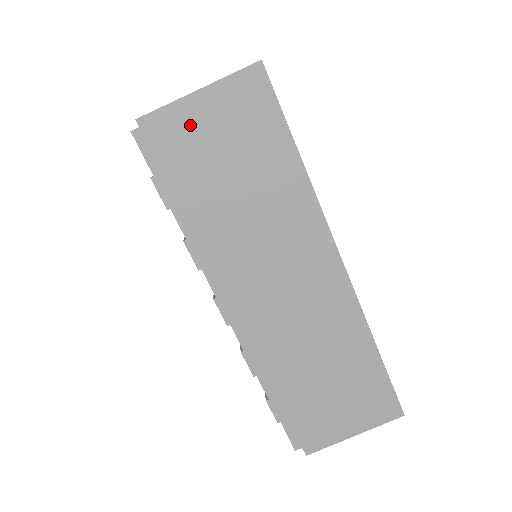
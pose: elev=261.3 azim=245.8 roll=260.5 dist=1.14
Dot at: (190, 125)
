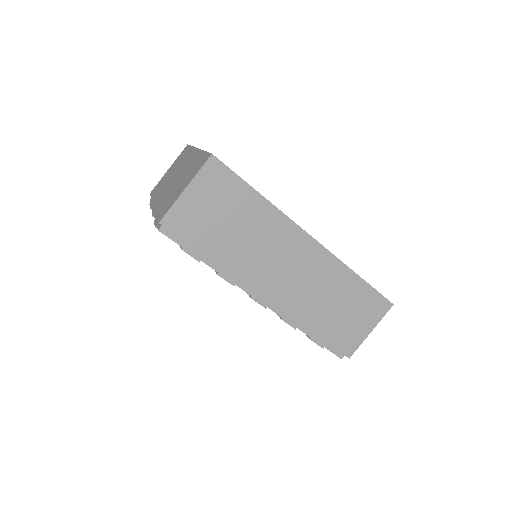
Dot at: (190, 210)
